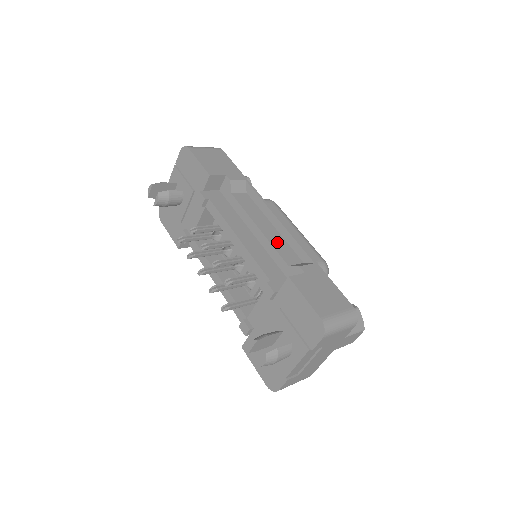
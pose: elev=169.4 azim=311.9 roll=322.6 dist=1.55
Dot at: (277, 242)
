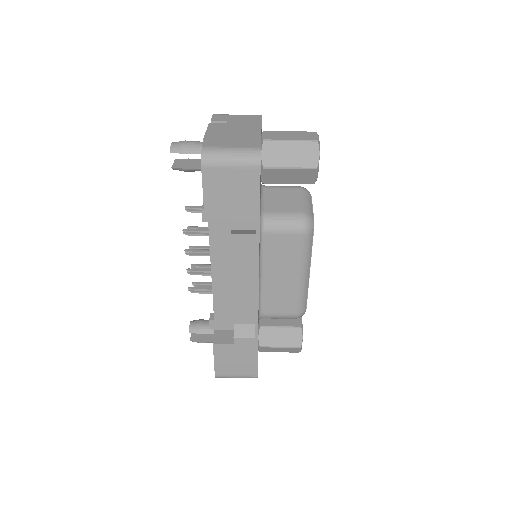
Dot at: (242, 300)
